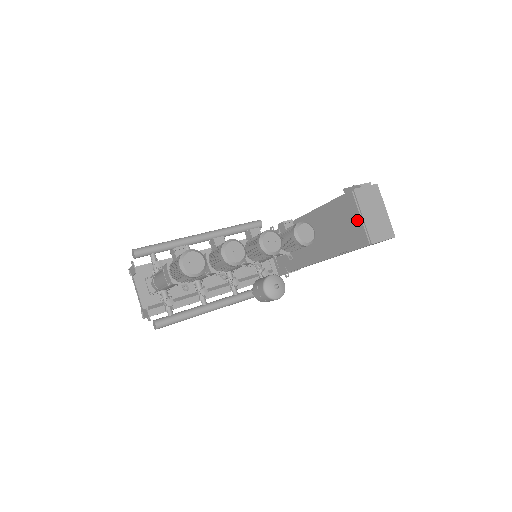
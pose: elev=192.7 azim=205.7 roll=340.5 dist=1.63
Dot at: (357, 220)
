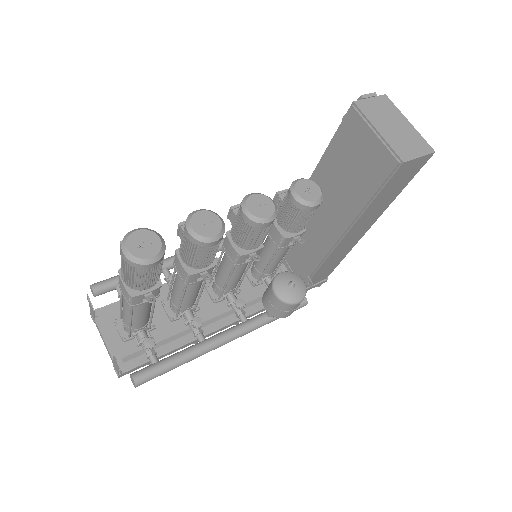
Dot at: (371, 140)
